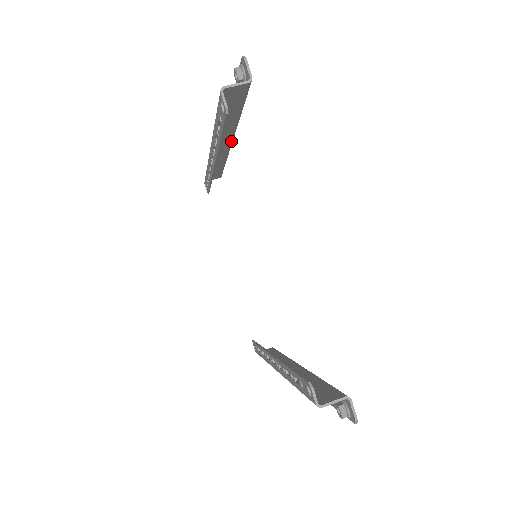
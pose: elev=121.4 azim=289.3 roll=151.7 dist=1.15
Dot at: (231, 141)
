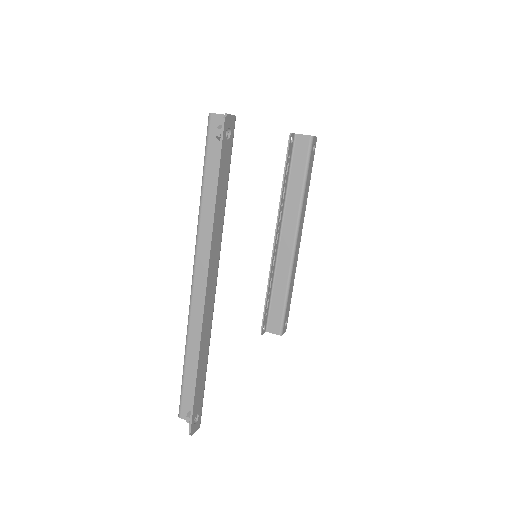
Dot at: (295, 235)
